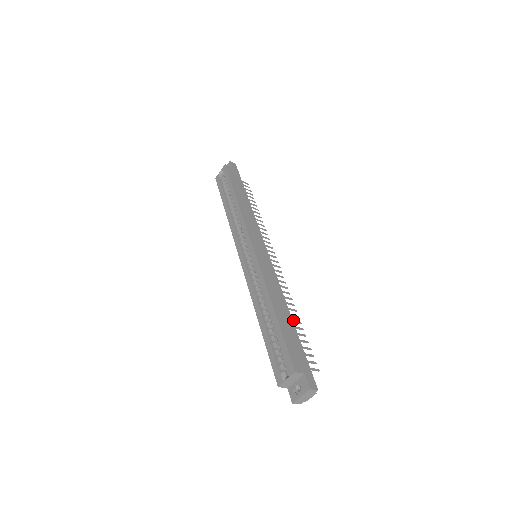
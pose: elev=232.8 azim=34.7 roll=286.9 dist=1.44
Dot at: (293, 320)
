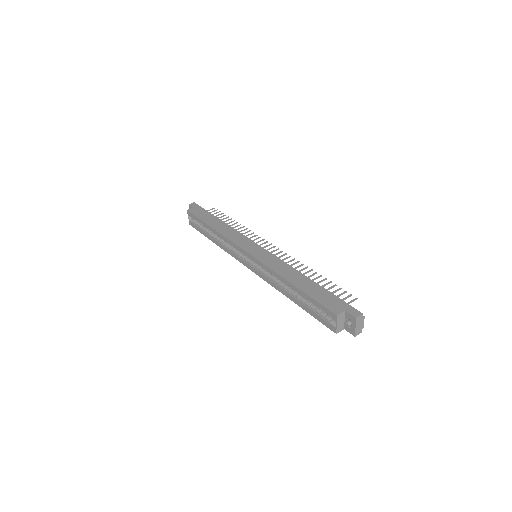
Dot at: (314, 279)
